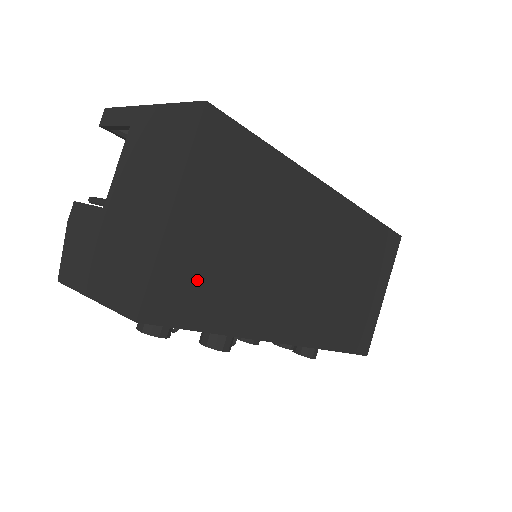
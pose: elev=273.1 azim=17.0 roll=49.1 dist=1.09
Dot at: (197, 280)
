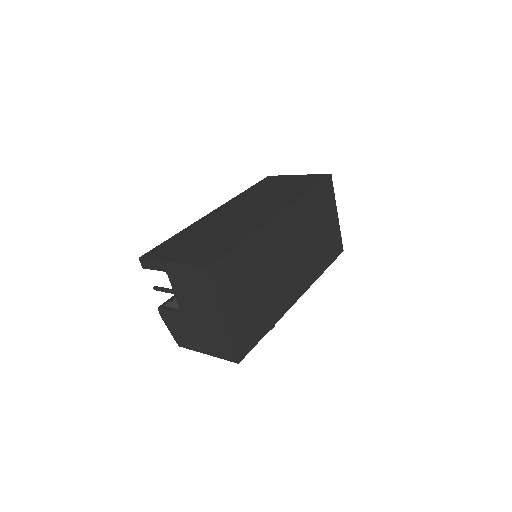
Dot at: (249, 326)
